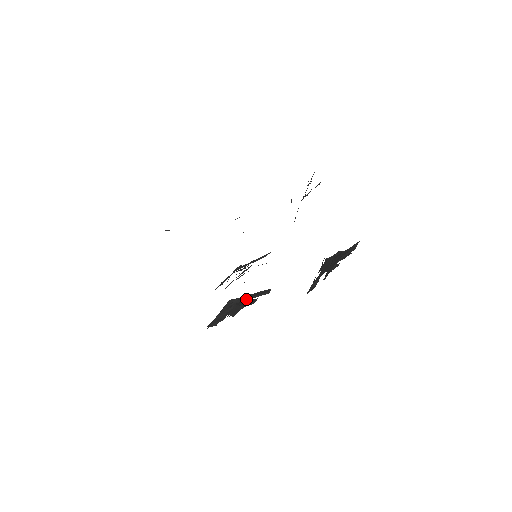
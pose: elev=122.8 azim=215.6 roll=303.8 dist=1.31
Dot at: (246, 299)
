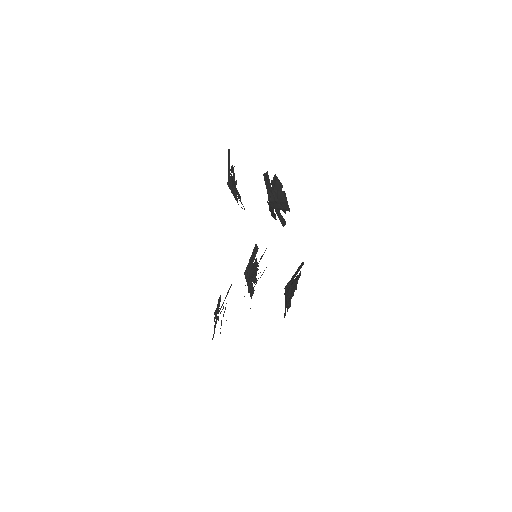
Dot at: occluded
